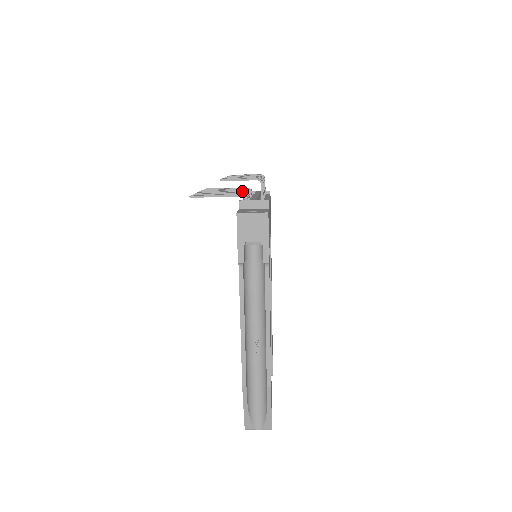
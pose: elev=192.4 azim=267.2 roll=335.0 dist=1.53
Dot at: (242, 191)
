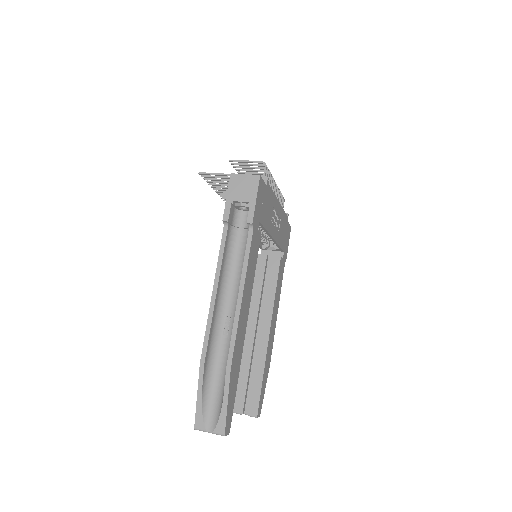
Dot at: occluded
